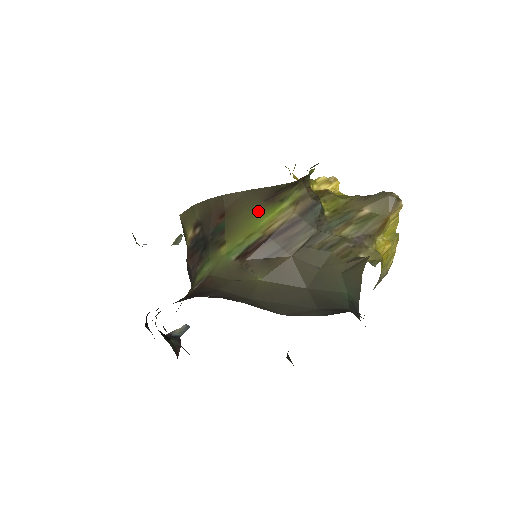
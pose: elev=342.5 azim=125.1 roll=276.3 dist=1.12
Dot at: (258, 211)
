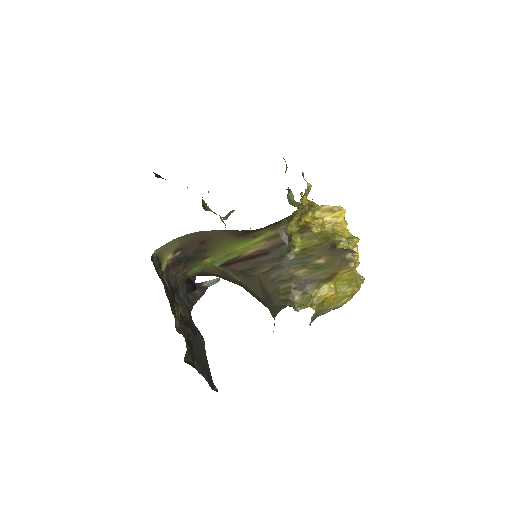
Dot at: (233, 242)
